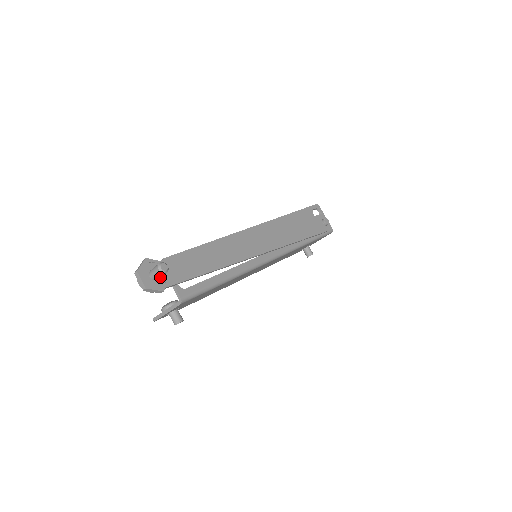
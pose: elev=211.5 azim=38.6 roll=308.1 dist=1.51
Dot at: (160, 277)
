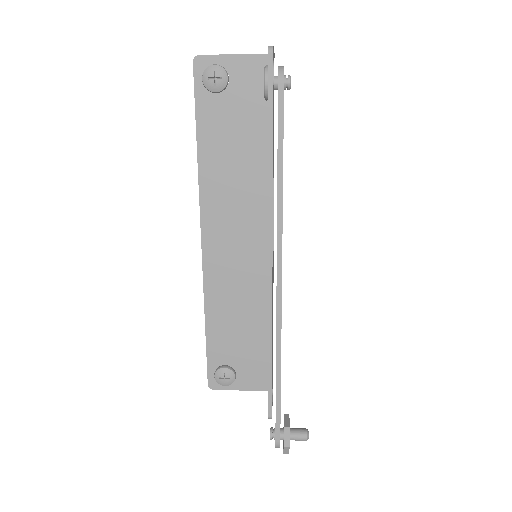
Dot at: (294, 430)
